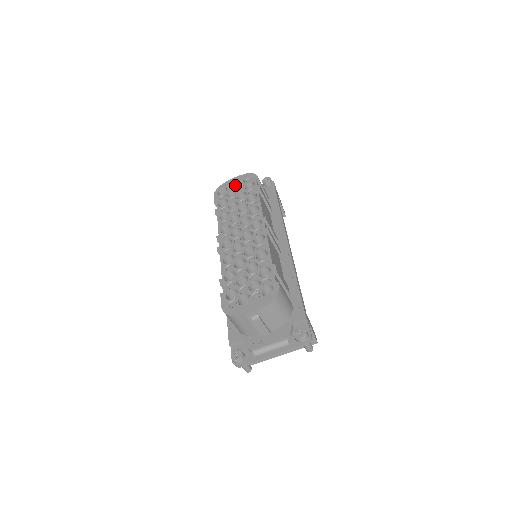
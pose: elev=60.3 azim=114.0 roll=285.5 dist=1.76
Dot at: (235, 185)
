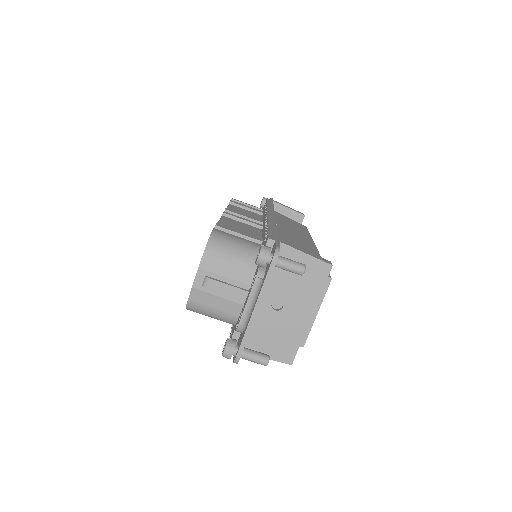
Dot at: occluded
